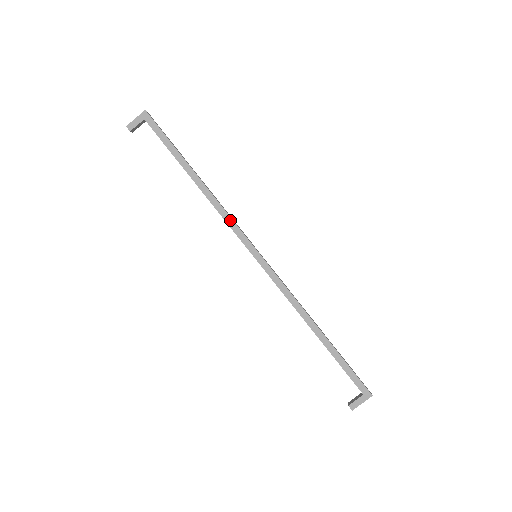
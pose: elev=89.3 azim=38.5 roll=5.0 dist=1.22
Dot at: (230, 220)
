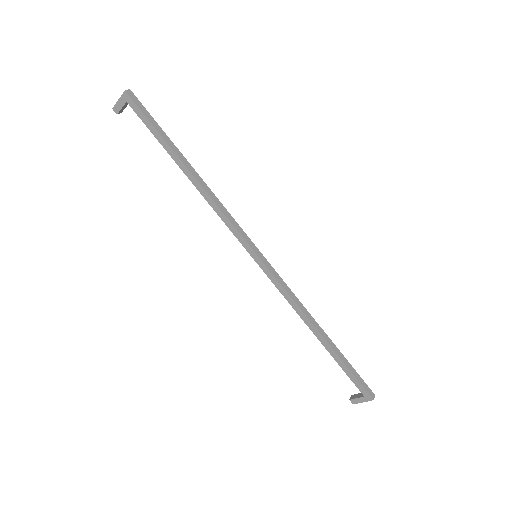
Dot at: (226, 219)
